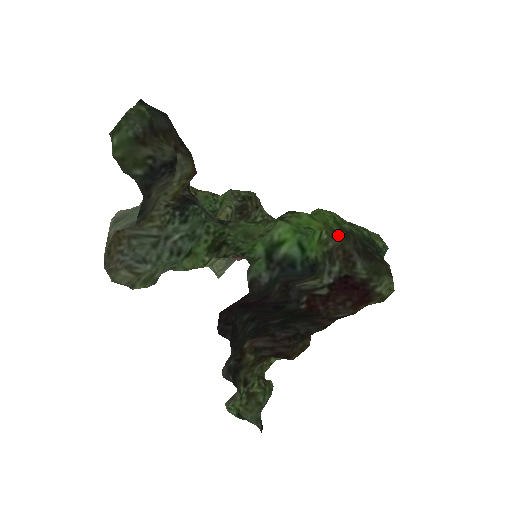
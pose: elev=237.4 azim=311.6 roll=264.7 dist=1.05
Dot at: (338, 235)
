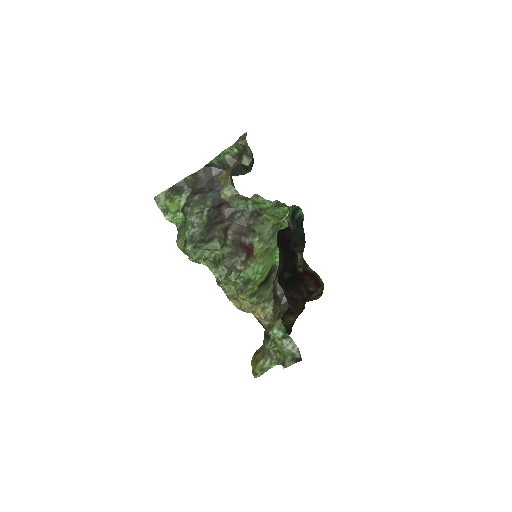
Dot at: occluded
